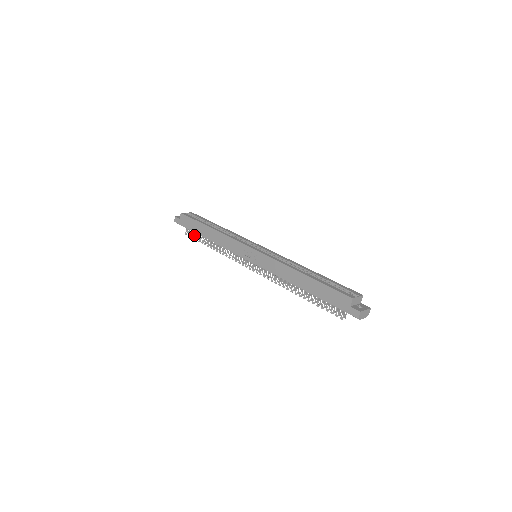
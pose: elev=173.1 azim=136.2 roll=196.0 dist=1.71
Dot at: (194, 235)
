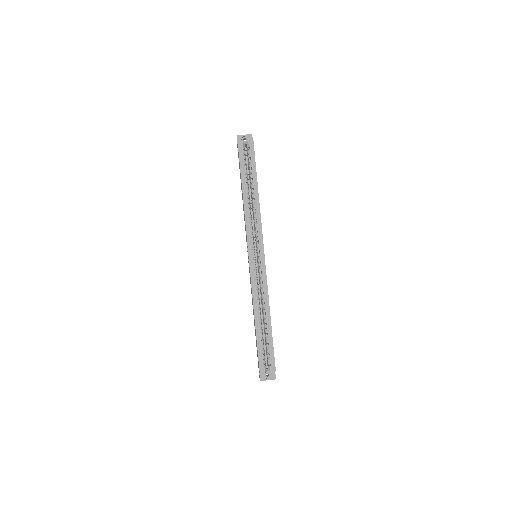
Dot at: occluded
